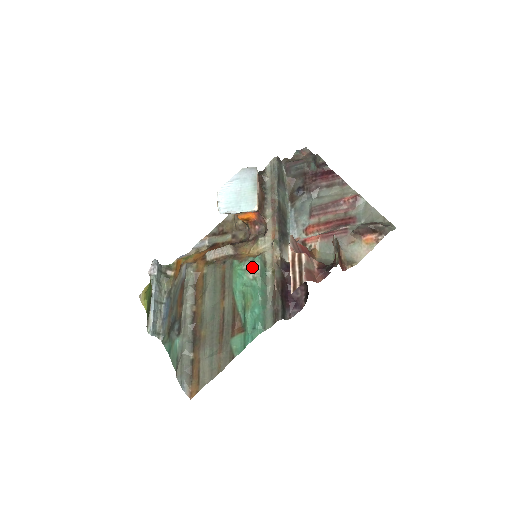
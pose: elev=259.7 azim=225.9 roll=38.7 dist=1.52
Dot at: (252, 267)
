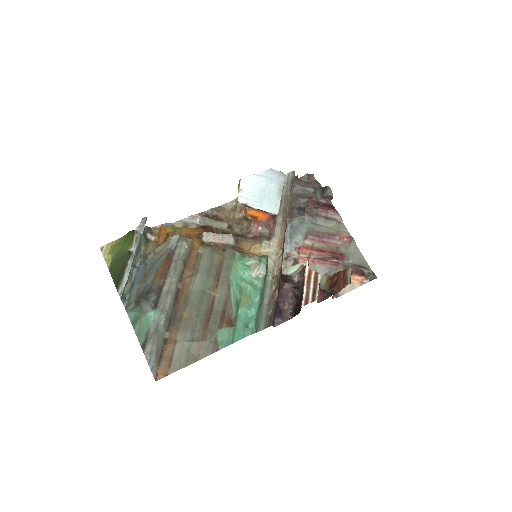
Dot at: (259, 266)
